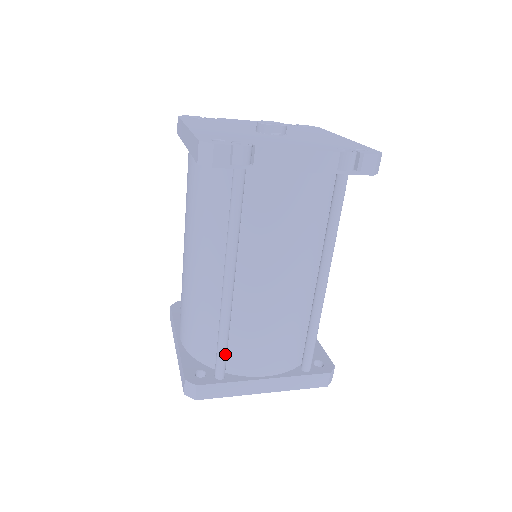
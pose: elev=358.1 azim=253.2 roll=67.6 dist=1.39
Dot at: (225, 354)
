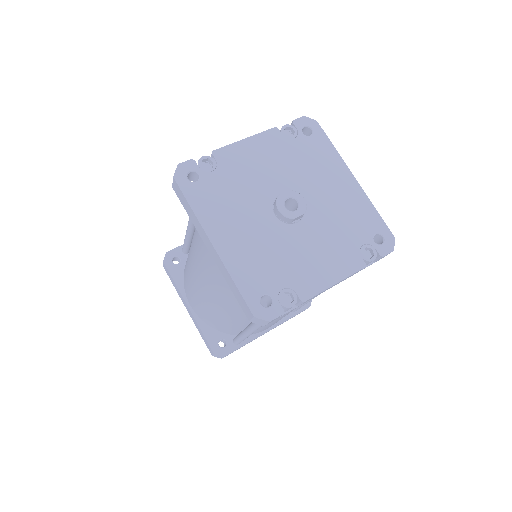
Dot at: occluded
